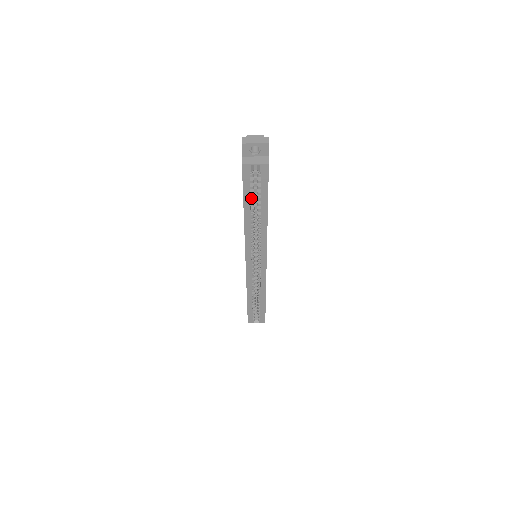
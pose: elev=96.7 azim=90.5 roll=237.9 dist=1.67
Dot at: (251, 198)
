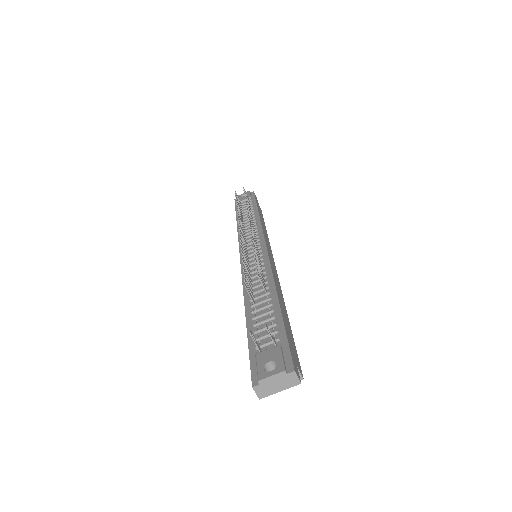
Dot at: occluded
